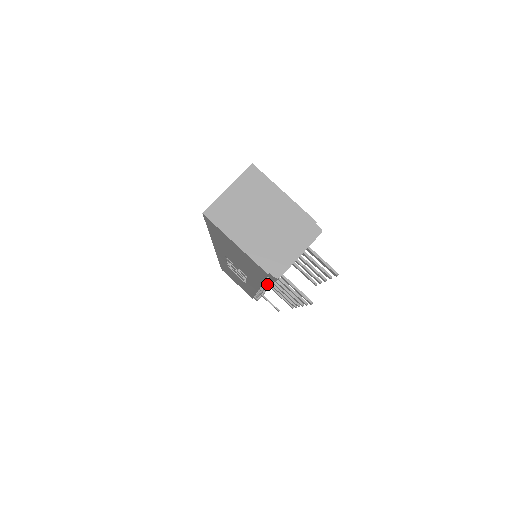
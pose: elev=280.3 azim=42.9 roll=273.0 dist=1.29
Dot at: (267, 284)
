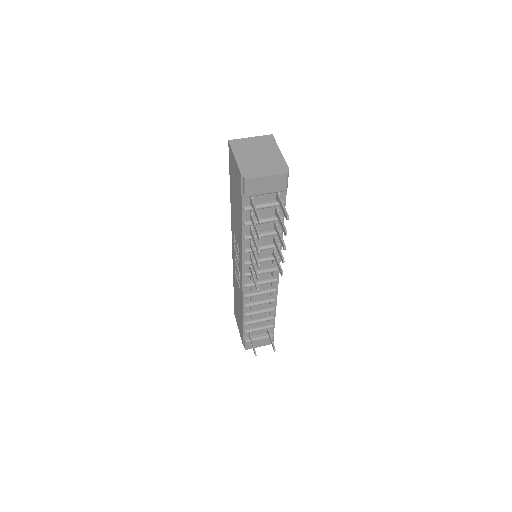
Dot at: (246, 238)
